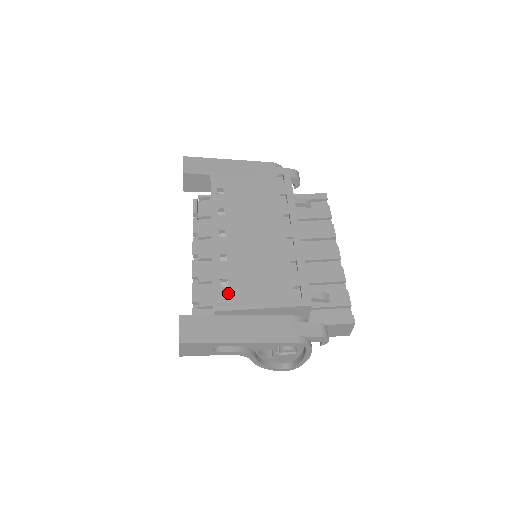
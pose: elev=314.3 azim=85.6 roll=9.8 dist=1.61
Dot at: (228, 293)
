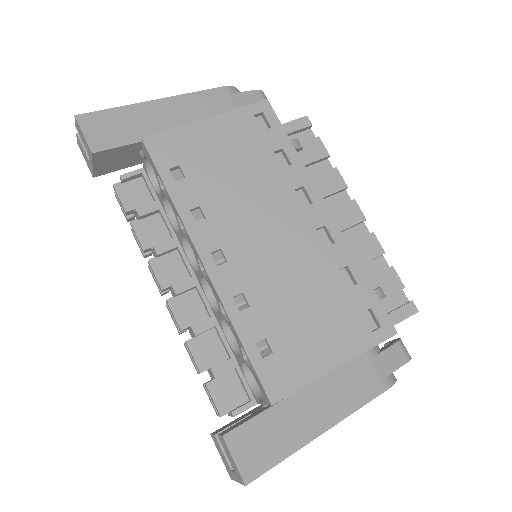
Dot at: (278, 363)
